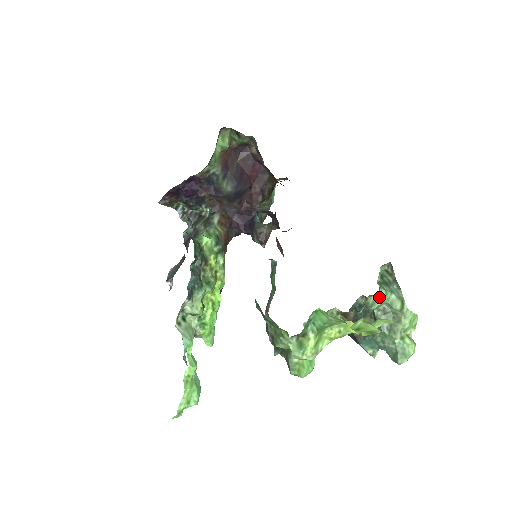
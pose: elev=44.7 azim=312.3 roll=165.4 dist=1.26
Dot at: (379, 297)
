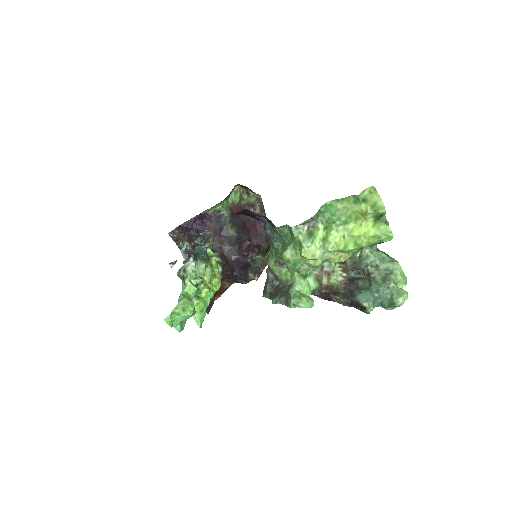
Dot at: (372, 253)
